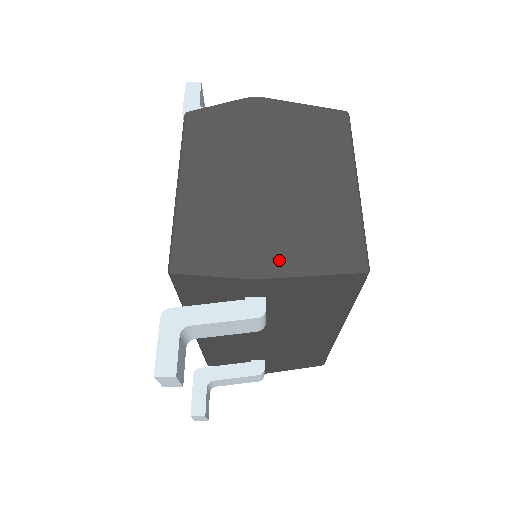
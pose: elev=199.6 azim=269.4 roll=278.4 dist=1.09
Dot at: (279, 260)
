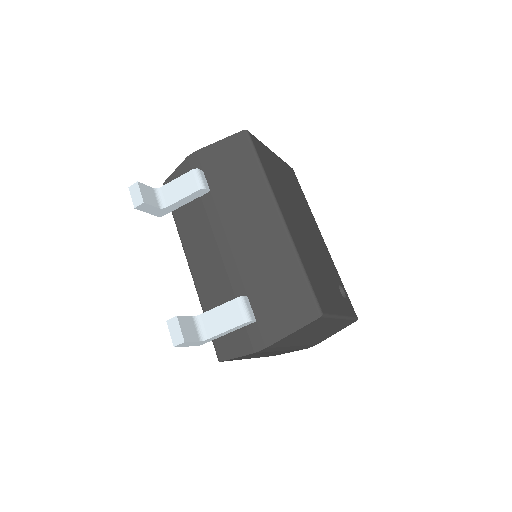
Dot at: occluded
